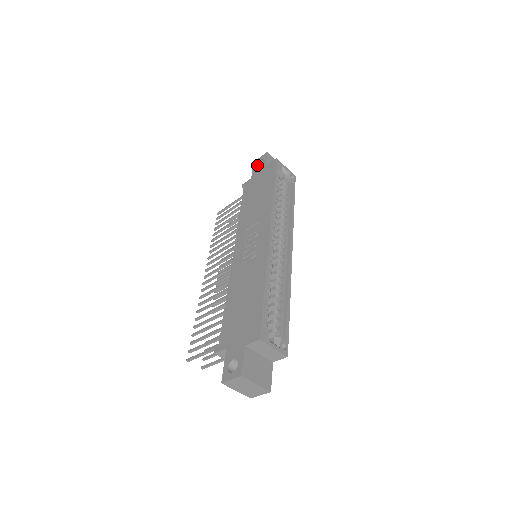
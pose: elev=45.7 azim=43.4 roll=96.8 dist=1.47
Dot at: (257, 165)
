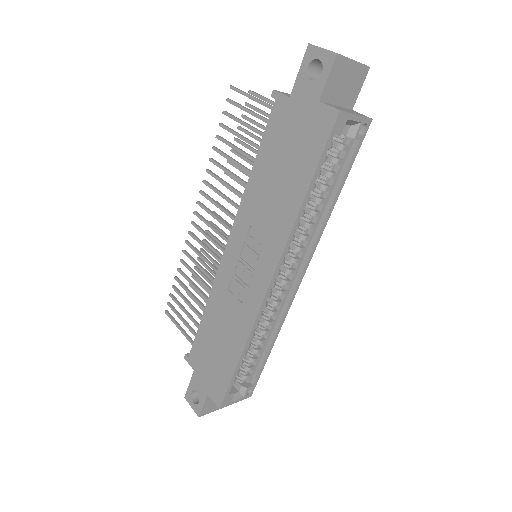
Dot at: (311, 63)
